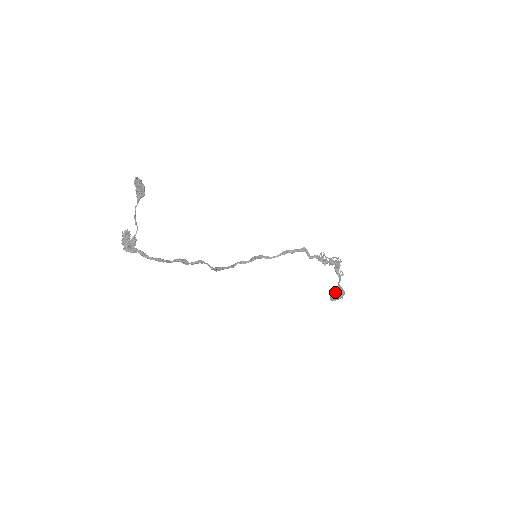
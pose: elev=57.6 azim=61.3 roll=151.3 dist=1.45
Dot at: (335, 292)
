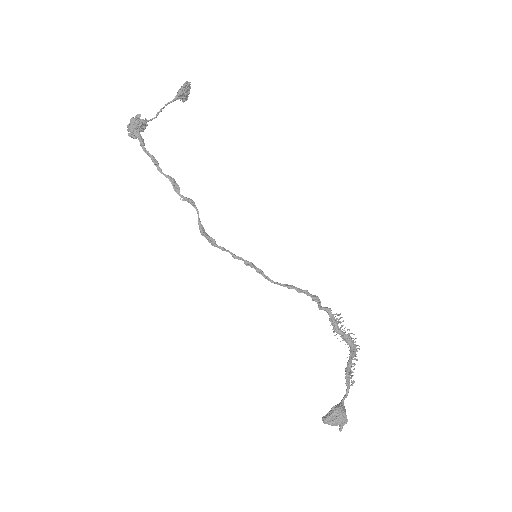
Dot at: occluded
